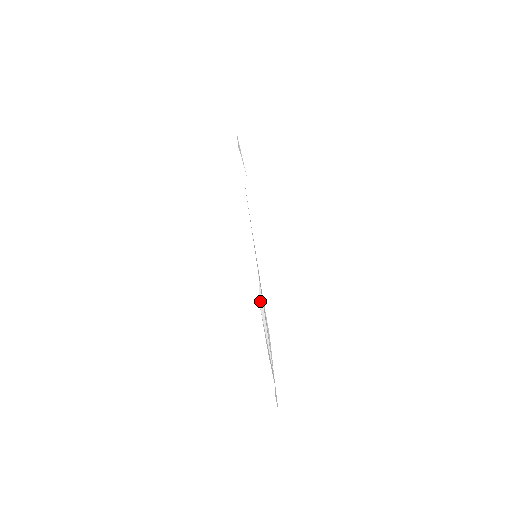
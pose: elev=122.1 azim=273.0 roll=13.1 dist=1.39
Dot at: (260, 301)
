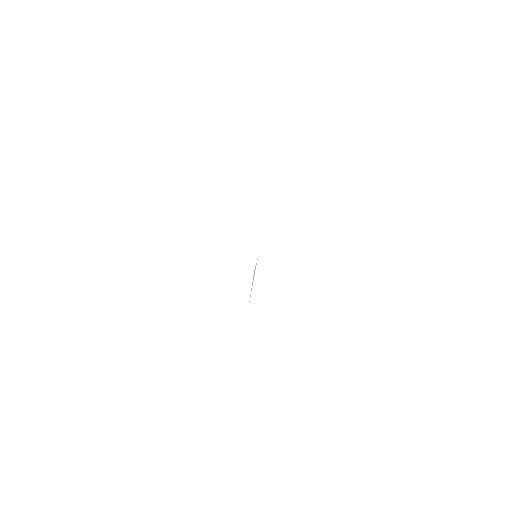
Dot at: (254, 271)
